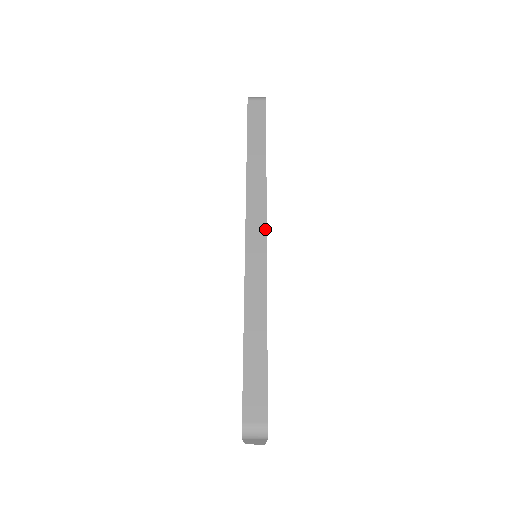
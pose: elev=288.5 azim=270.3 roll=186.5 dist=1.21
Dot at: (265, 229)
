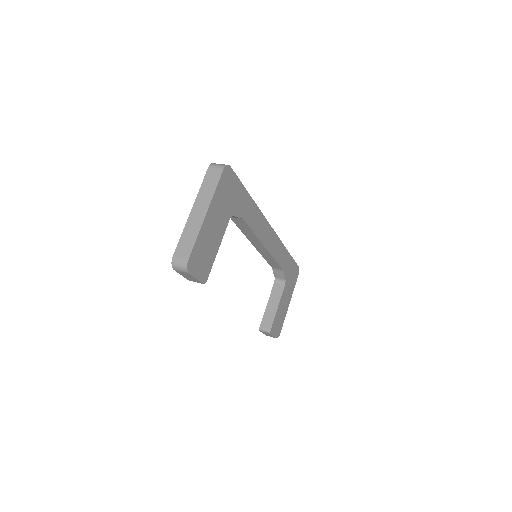
Dot at: (272, 229)
